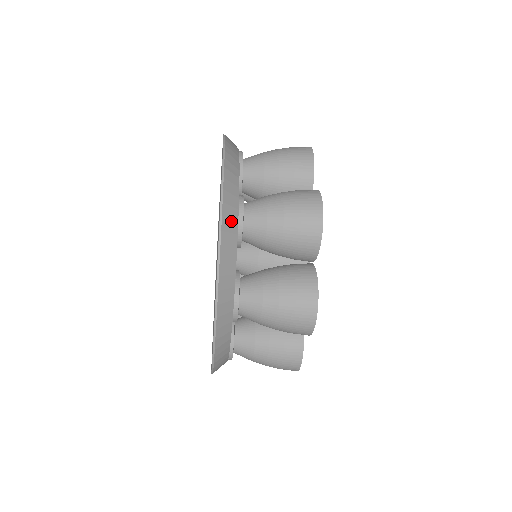
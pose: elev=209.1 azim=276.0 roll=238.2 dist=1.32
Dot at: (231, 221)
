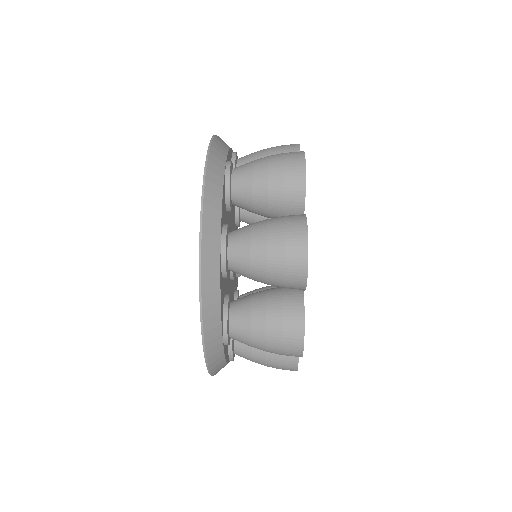
Dot at: occluded
